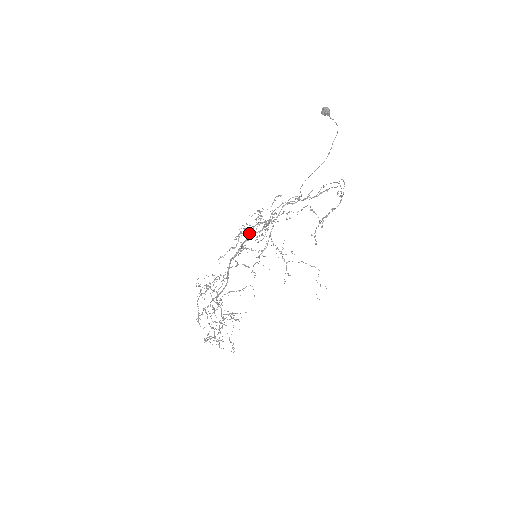
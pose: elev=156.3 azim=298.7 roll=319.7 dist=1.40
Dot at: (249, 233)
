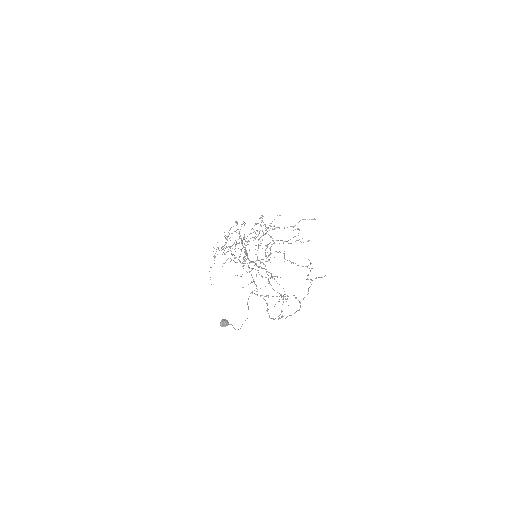
Dot at: (239, 256)
